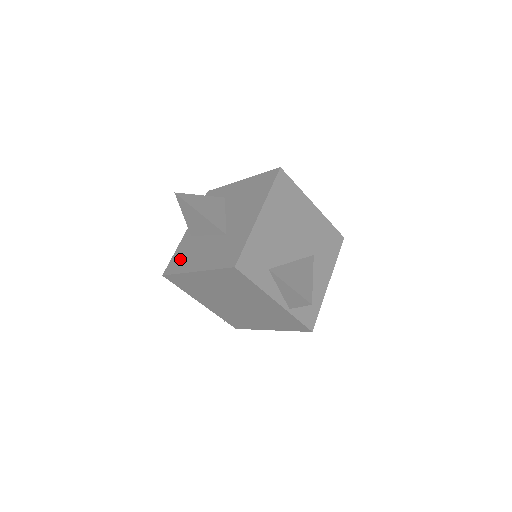
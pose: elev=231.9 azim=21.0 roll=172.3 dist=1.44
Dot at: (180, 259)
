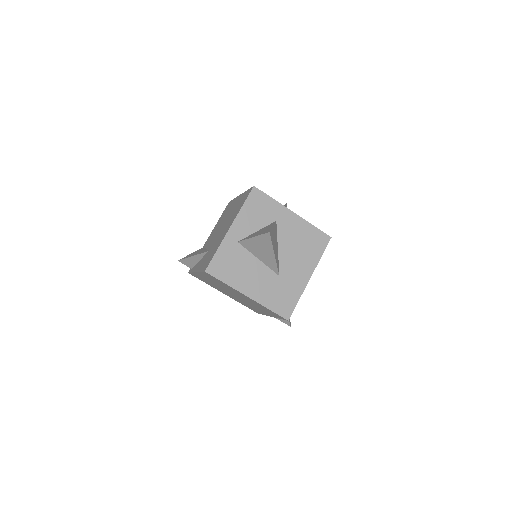
Dot at: (227, 266)
